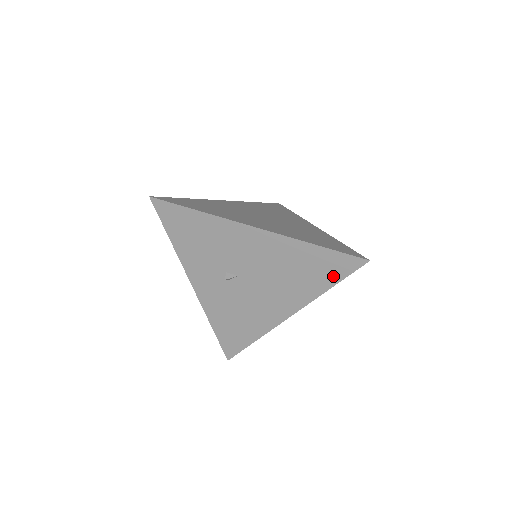
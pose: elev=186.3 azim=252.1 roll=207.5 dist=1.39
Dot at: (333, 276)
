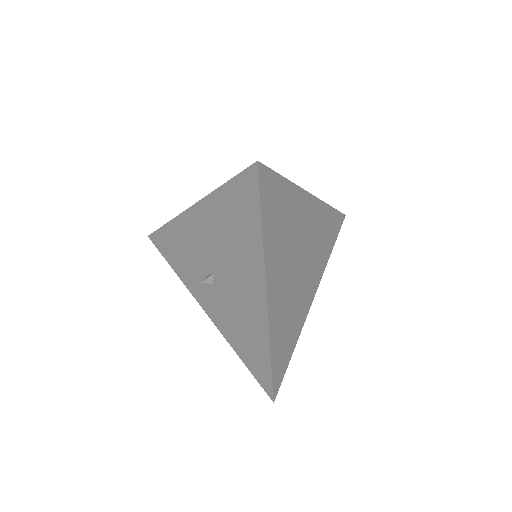
Dot at: (253, 211)
